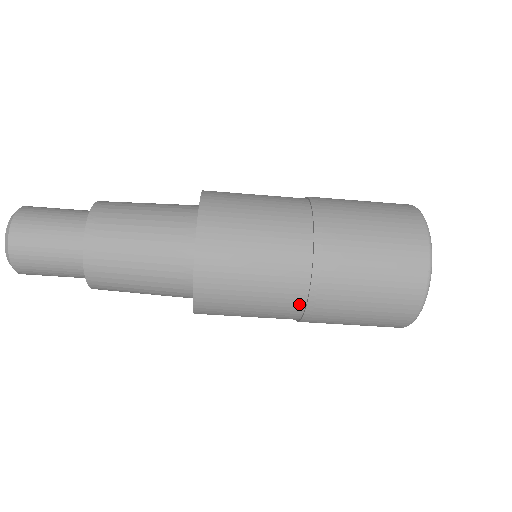
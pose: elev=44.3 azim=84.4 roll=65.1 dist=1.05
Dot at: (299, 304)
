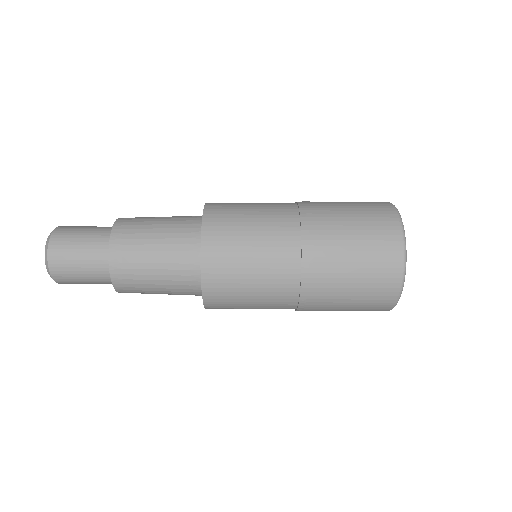
Dot at: (291, 308)
